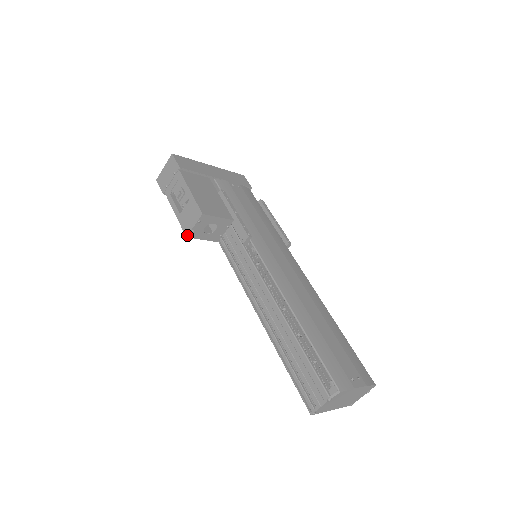
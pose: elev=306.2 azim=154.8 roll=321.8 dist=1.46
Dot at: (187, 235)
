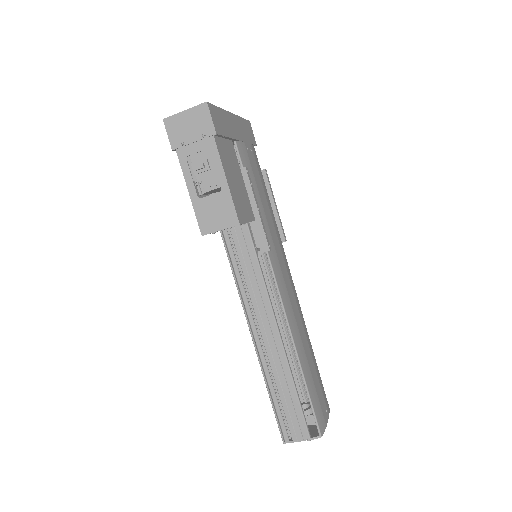
Dot at: (204, 234)
